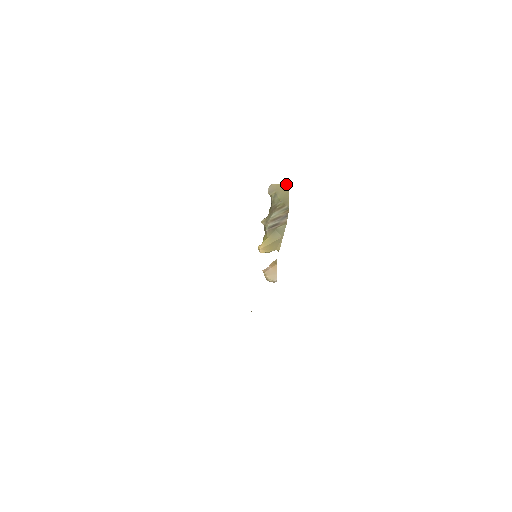
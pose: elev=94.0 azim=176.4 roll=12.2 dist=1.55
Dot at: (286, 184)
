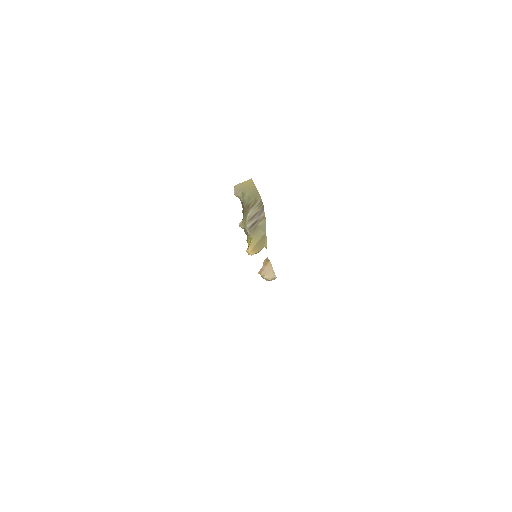
Dot at: (249, 180)
